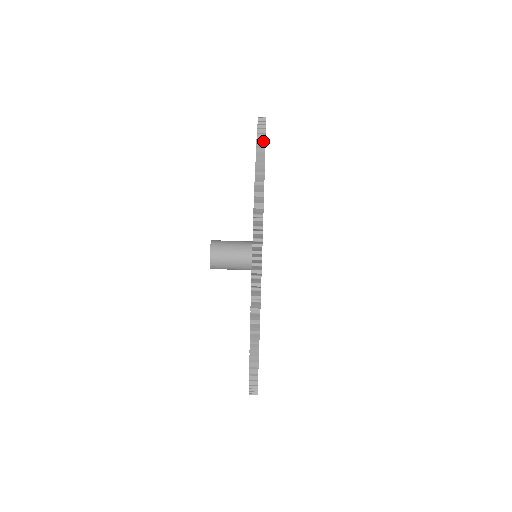
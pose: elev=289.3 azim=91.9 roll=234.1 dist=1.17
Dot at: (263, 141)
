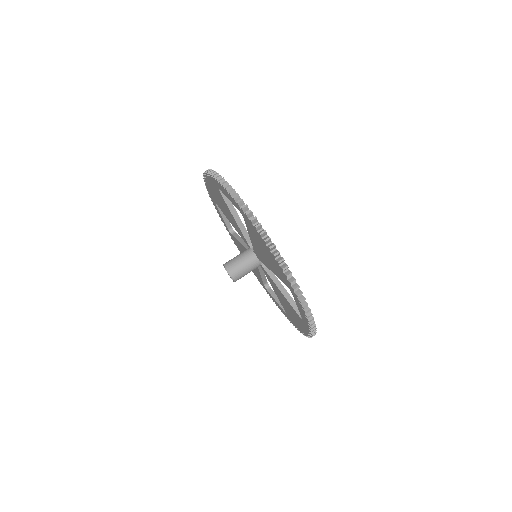
Dot at: (237, 196)
